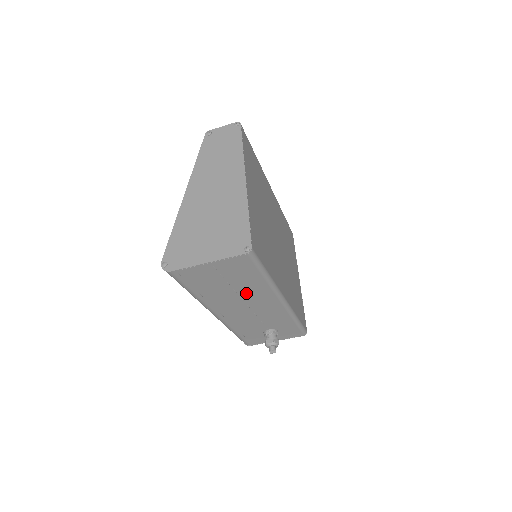
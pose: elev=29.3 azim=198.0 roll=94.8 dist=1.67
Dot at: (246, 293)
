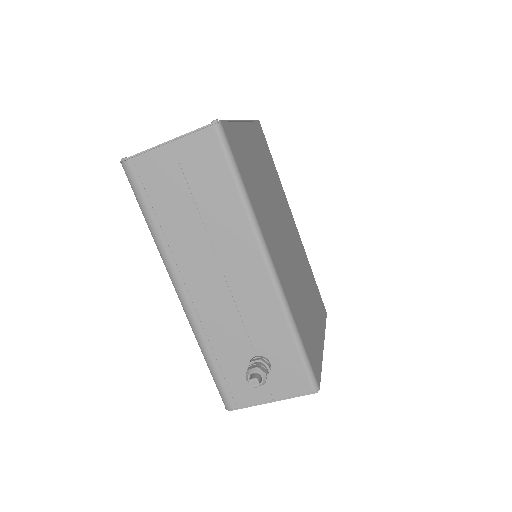
Dot at: (217, 231)
